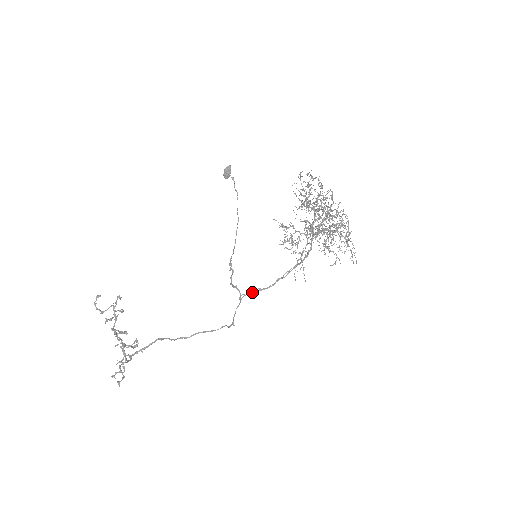
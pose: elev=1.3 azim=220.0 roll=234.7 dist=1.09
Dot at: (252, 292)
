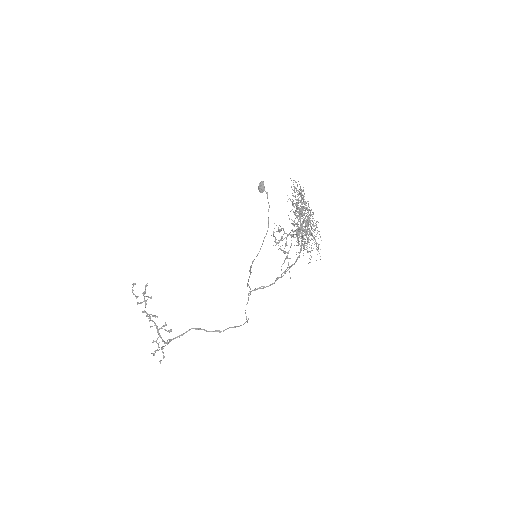
Dot at: (257, 289)
